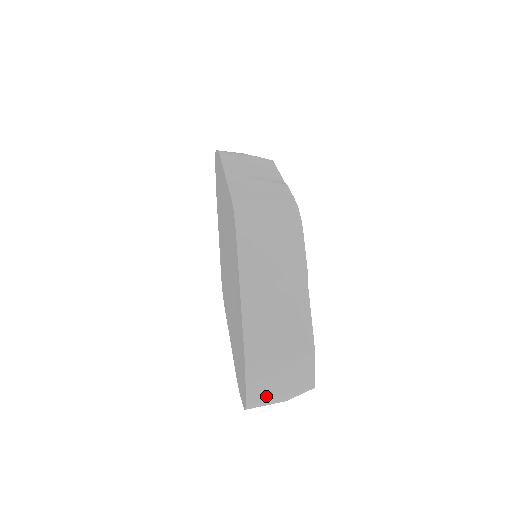
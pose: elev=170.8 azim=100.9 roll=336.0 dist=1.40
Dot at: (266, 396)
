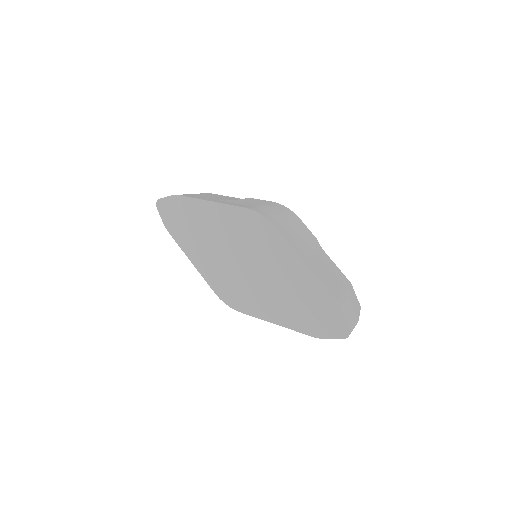
Dot at: (353, 321)
